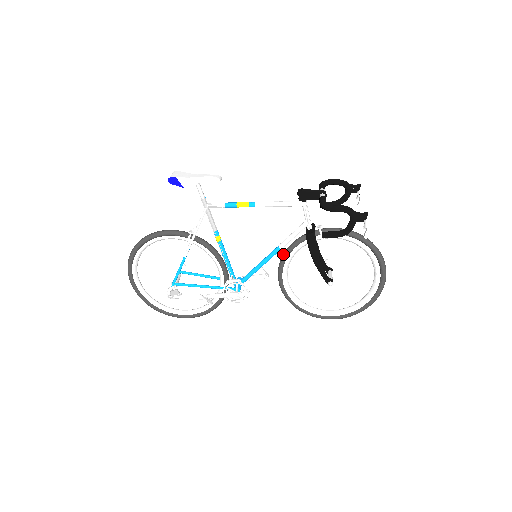
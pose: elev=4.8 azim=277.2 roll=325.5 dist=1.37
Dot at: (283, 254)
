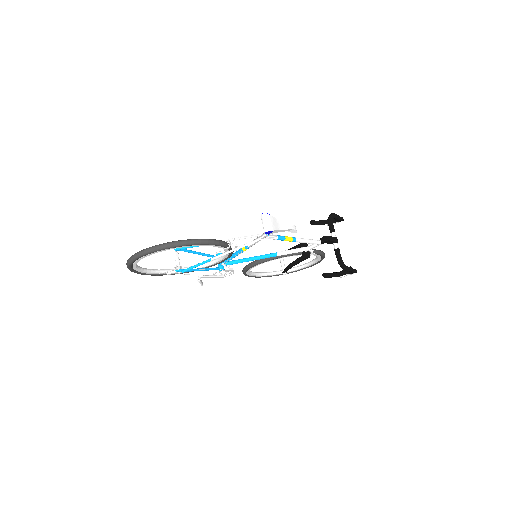
Dot at: (274, 257)
